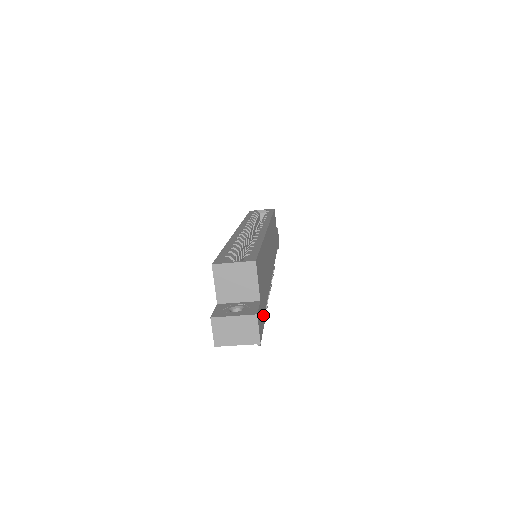
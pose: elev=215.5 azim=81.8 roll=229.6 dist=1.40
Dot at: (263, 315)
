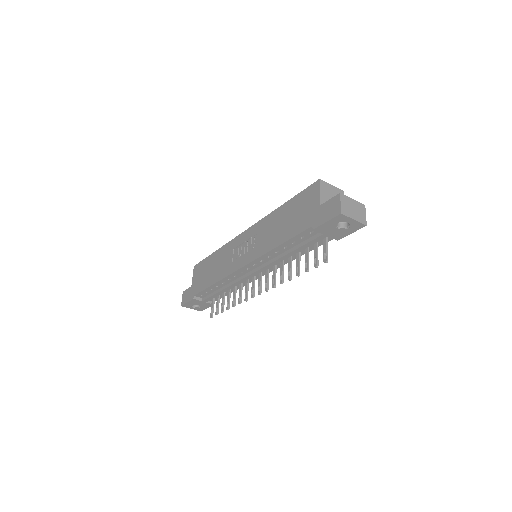
Dot at: occluded
